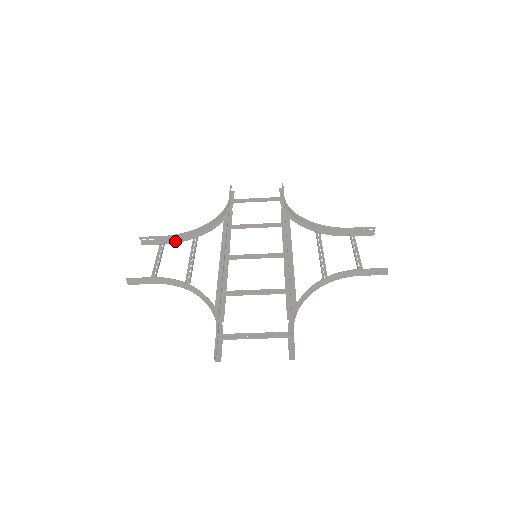
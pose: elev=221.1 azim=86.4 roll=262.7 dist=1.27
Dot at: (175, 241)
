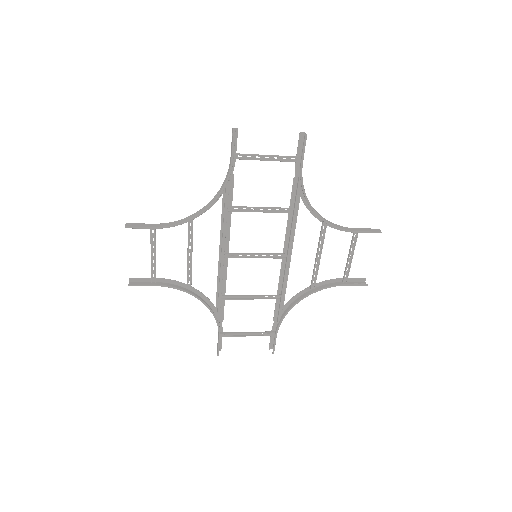
Dot at: (167, 225)
